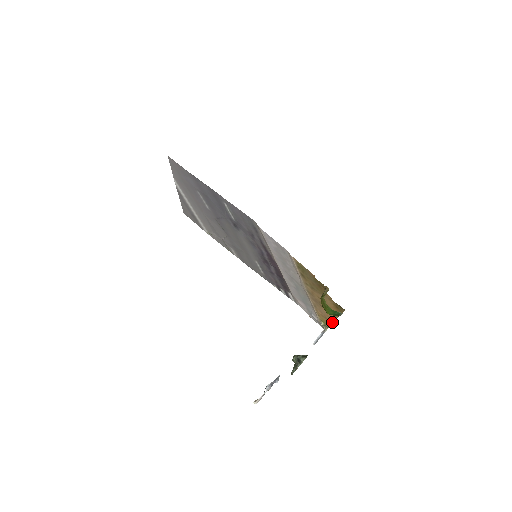
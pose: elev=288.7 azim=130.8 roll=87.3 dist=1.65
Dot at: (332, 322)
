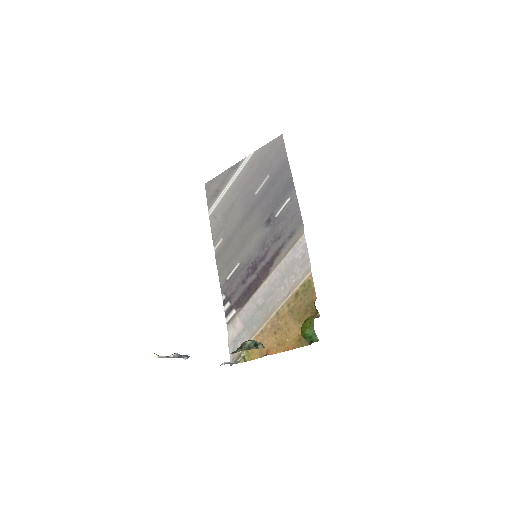
Dot at: (269, 354)
